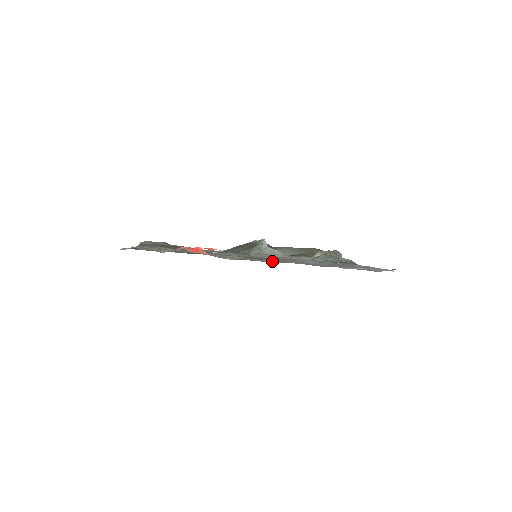
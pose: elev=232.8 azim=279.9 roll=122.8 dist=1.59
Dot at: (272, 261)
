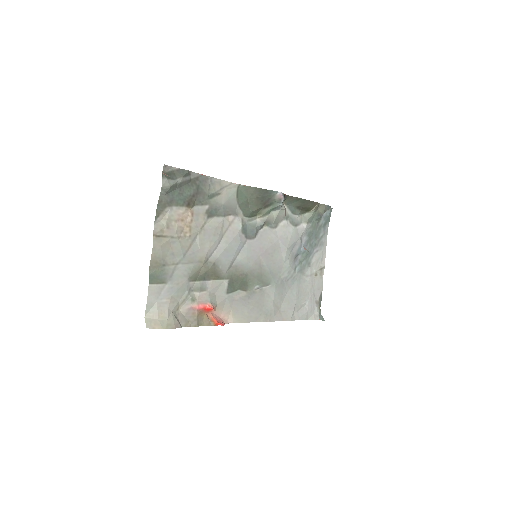
Dot at: (255, 316)
